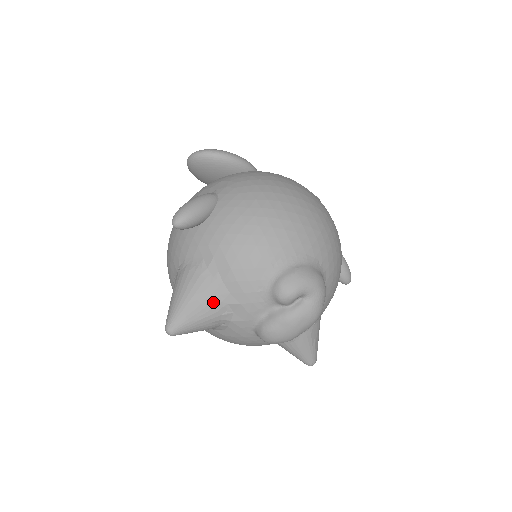
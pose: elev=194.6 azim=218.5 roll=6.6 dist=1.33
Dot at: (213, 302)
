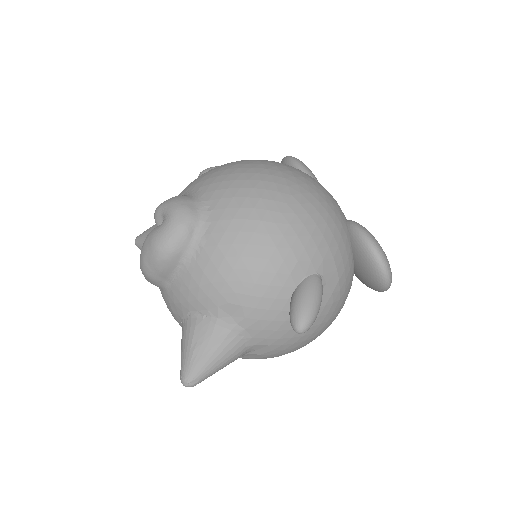
Dot at: occluded
